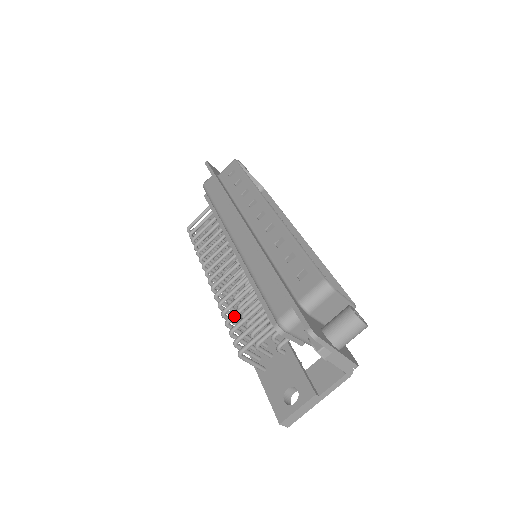
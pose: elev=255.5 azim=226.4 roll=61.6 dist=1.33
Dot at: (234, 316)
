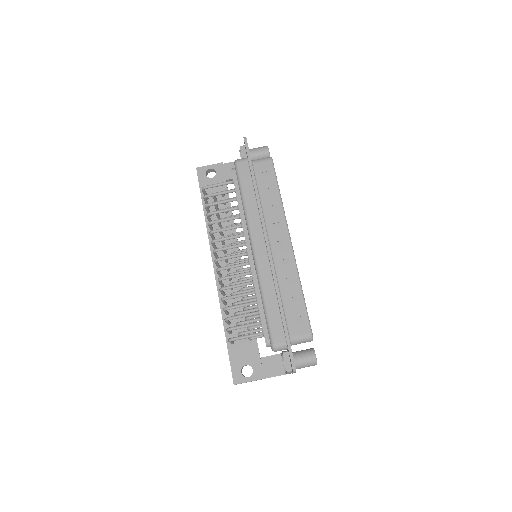
Dot at: (233, 308)
